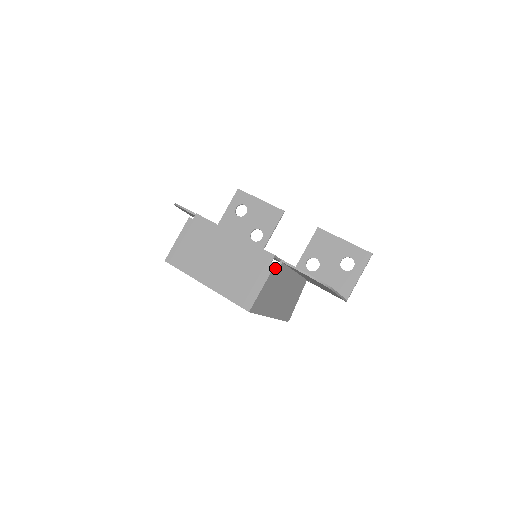
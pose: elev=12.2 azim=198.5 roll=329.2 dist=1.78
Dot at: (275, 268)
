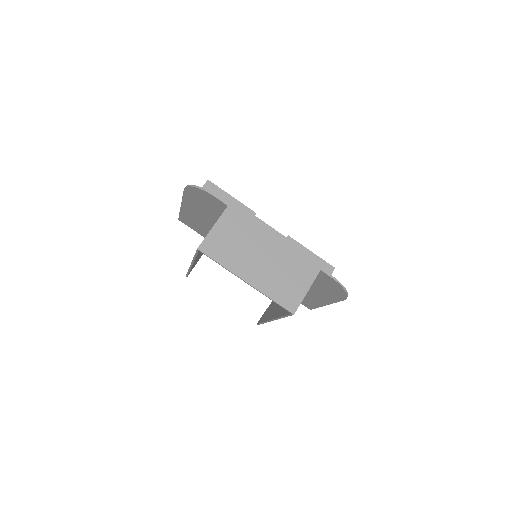
Dot at: occluded
